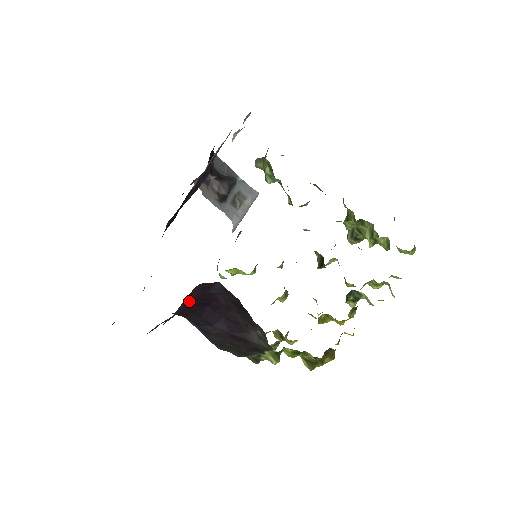
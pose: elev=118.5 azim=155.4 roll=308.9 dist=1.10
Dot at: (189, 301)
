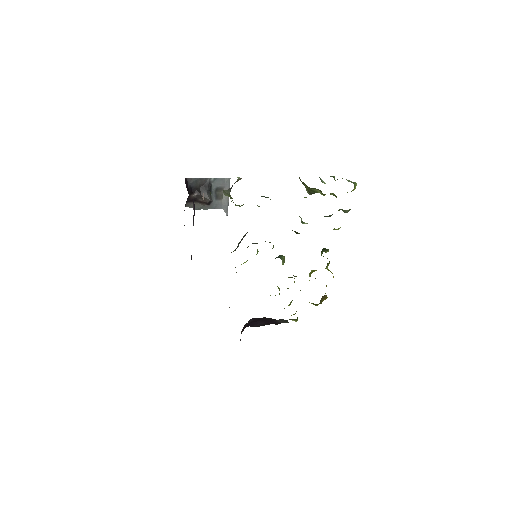
Dot at: occluded
